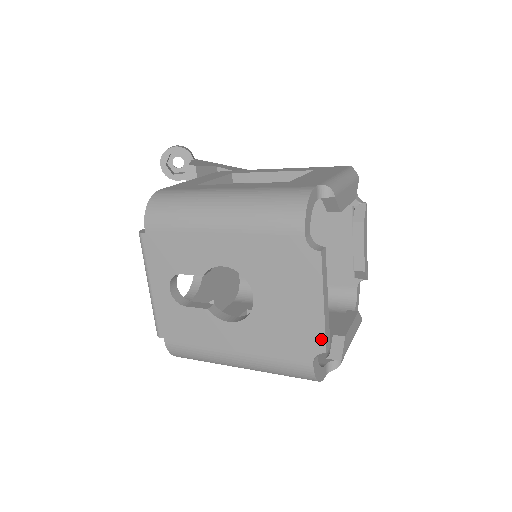
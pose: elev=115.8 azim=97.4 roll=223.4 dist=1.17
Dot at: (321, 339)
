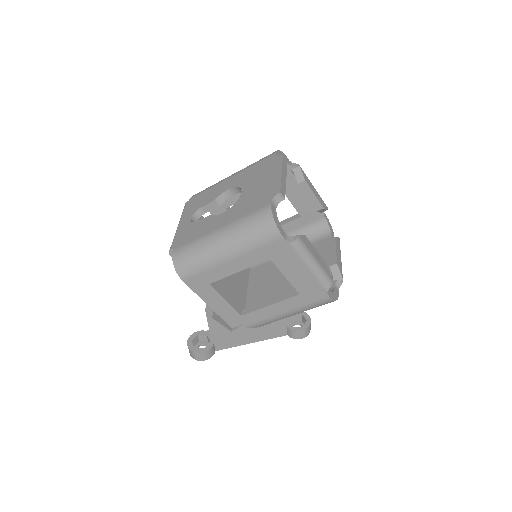
Dot at: (278, 188)
